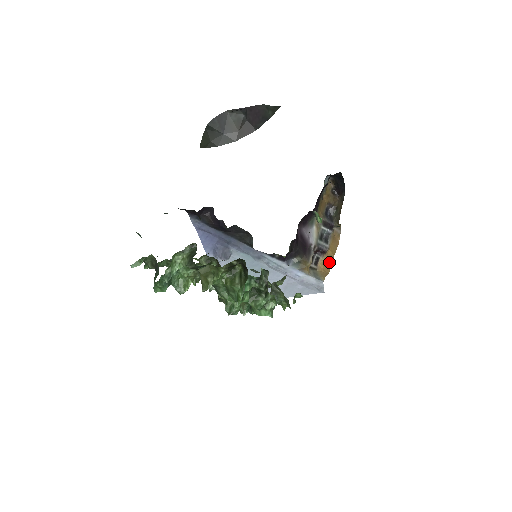
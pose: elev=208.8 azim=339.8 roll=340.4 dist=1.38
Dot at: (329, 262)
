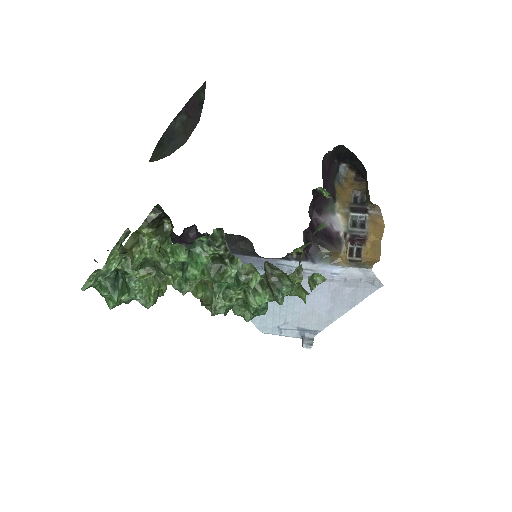
Dot at: (376, 248)
